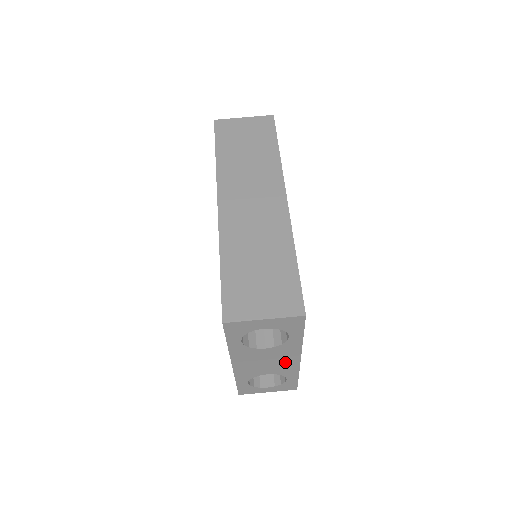
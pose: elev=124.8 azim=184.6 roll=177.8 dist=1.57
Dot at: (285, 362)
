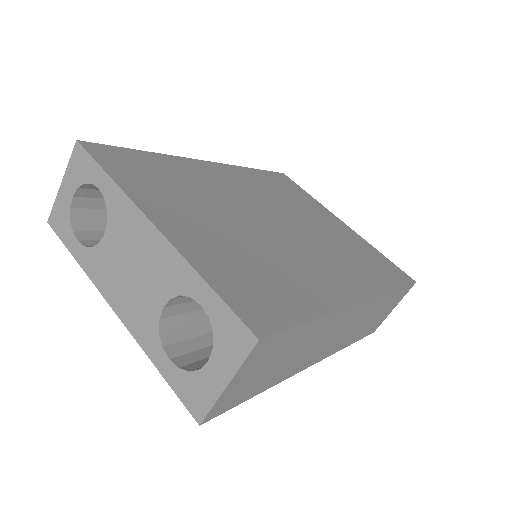
Dot at: (149, 251)
